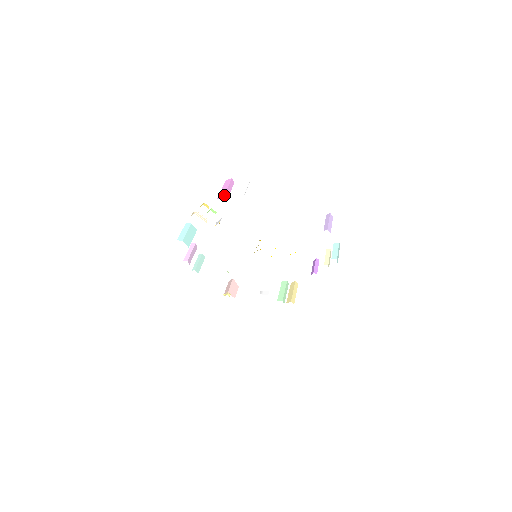
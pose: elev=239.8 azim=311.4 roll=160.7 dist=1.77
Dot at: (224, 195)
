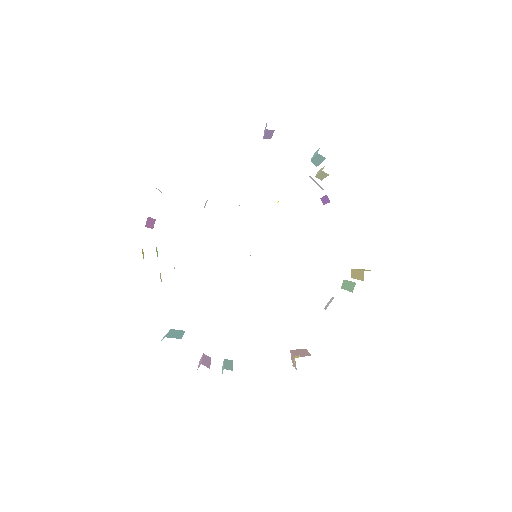
Dot at: occluded
